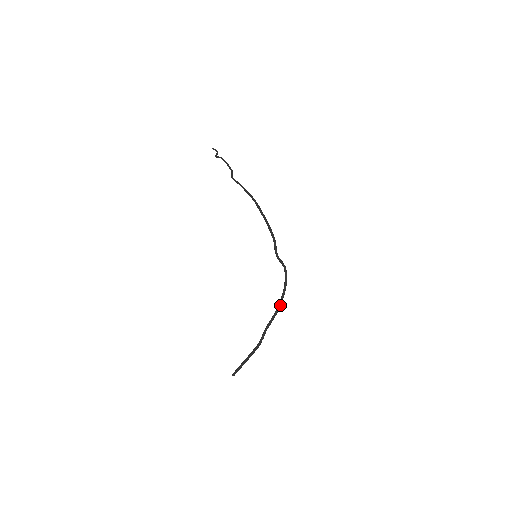
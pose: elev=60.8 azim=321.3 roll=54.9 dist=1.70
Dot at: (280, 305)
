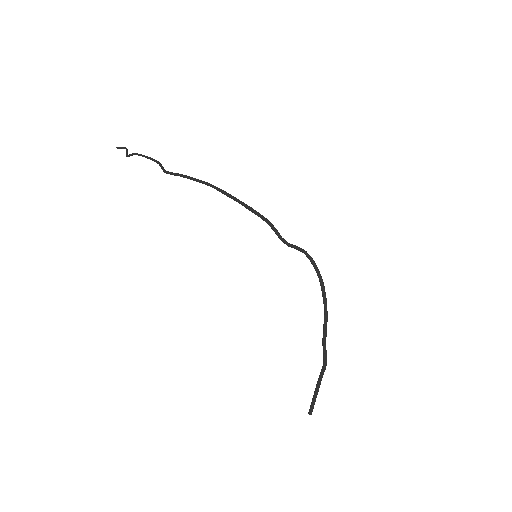
Dot at: (326, 303)
